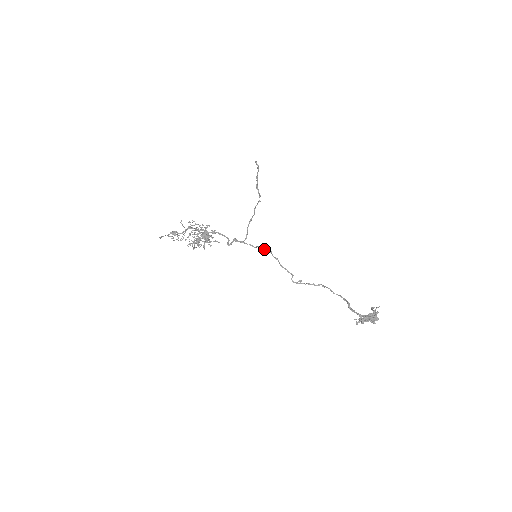
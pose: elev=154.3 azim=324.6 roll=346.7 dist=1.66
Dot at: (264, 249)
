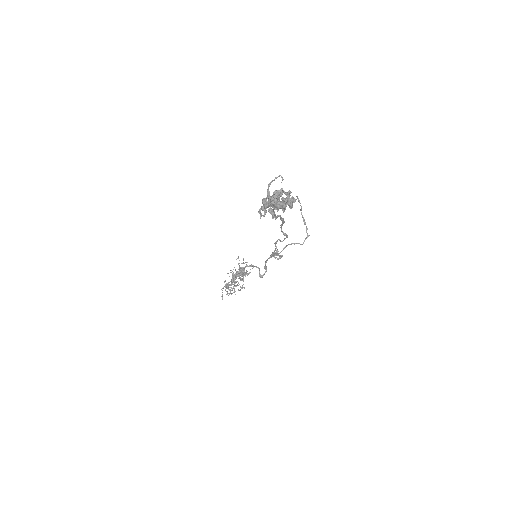
Dot at: (273, 253)
